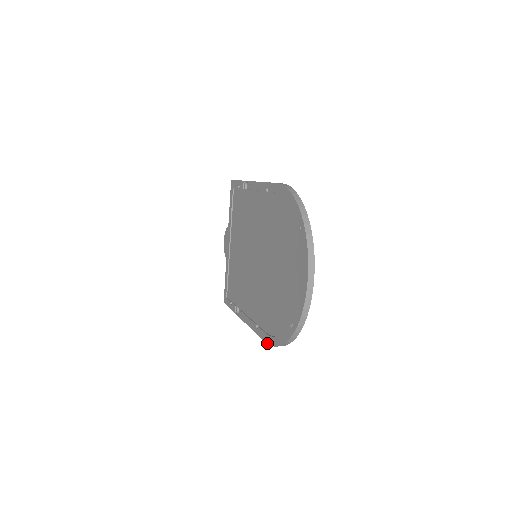
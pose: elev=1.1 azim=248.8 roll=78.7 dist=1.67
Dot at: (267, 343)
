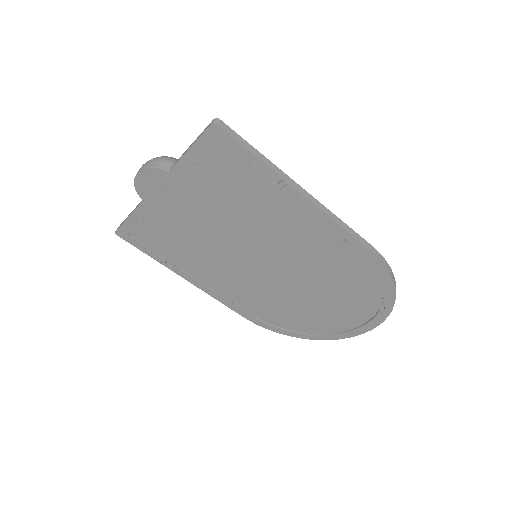
Dot at: occluded
